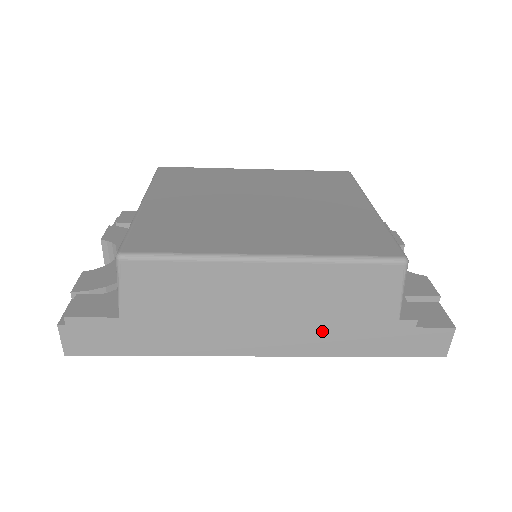
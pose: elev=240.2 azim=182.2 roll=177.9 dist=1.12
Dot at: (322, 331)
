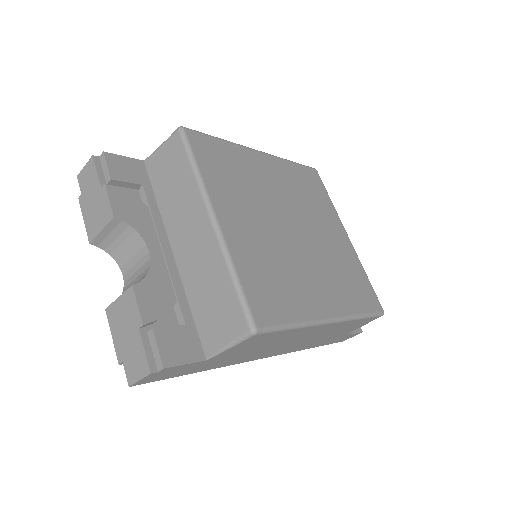
Dot at: (310, 343)
